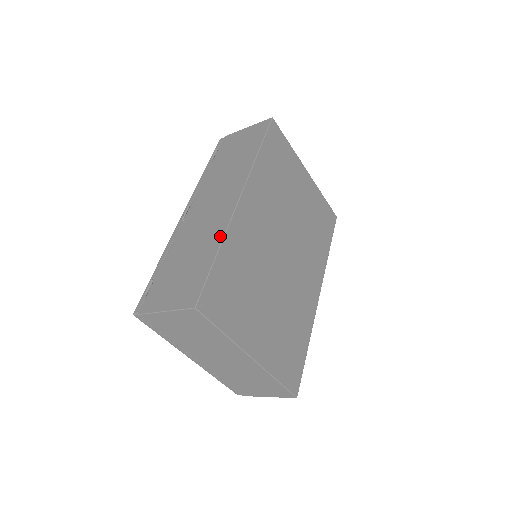
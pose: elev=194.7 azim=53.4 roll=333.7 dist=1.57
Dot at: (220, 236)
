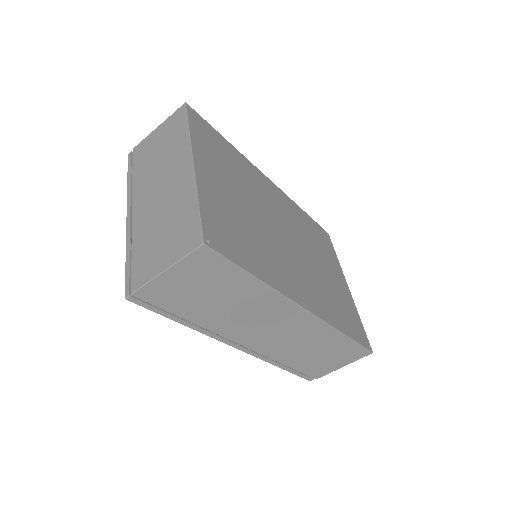
Dot at: occluded
